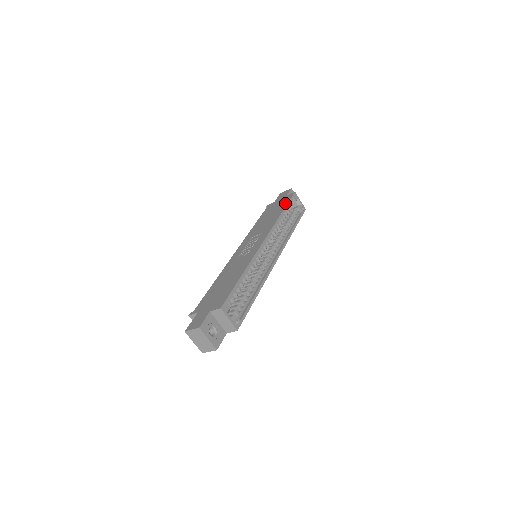
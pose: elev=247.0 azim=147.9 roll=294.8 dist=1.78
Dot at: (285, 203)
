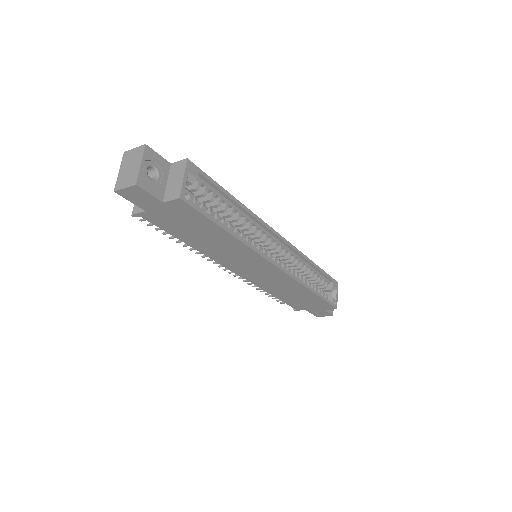
Dot at: occluded
